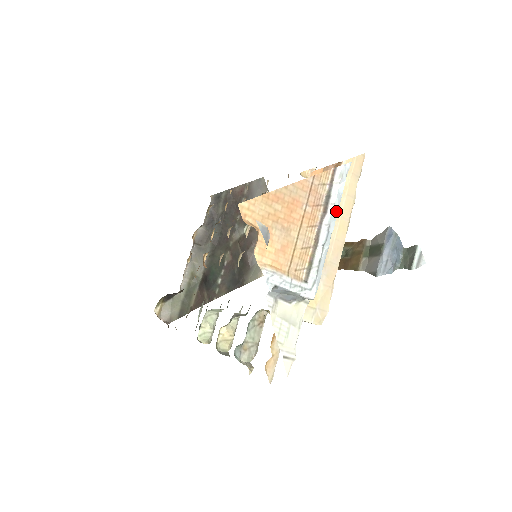
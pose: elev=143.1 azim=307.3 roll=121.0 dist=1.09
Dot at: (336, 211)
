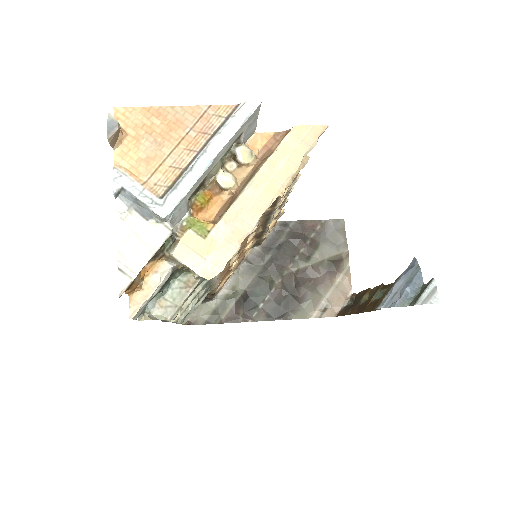
Dot at: (223, 142)
